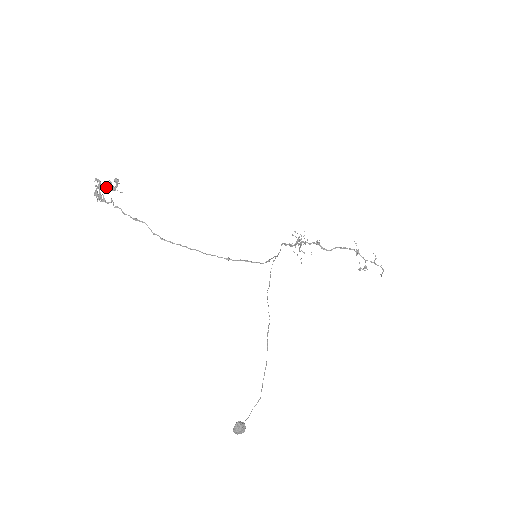
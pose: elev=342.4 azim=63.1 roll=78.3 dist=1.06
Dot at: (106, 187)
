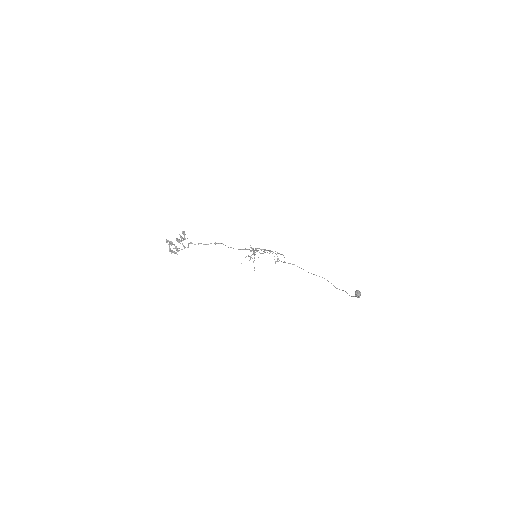
Dot at: (179, 240)
